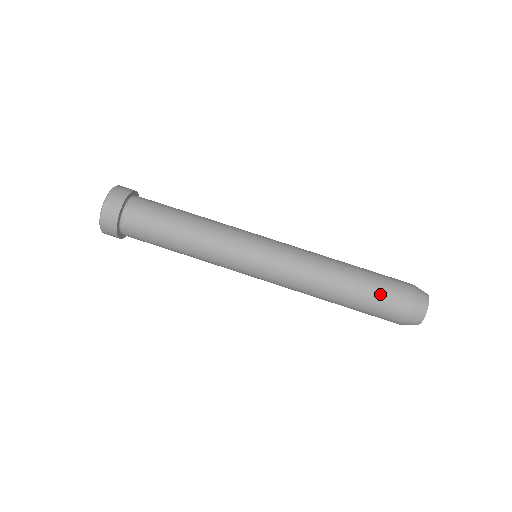
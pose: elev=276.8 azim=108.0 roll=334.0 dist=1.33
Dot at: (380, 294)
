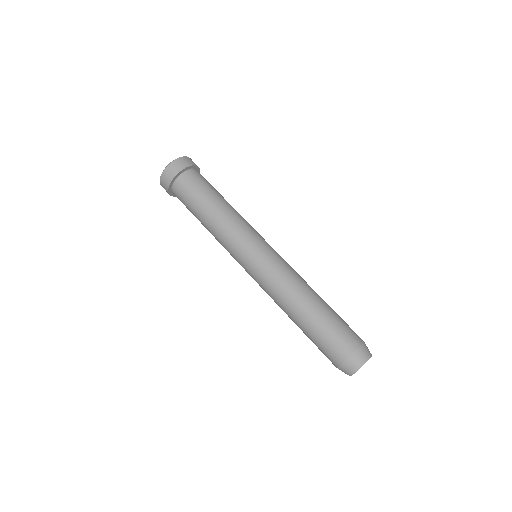
Dot at: (342, 321)
